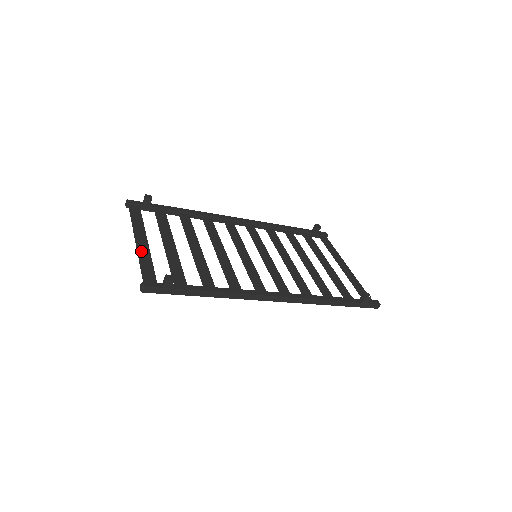
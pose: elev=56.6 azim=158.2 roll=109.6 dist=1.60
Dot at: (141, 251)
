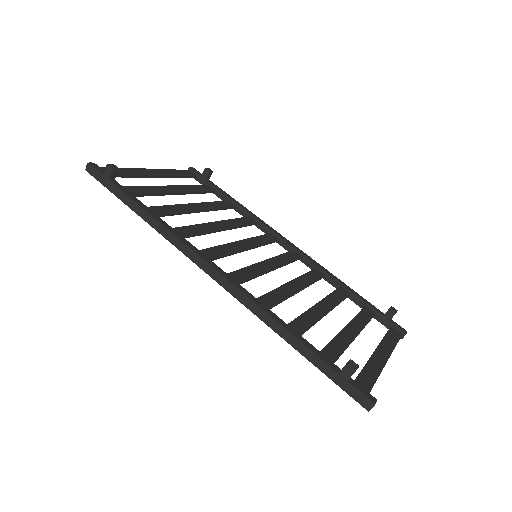
Dot at: (138, 170)
